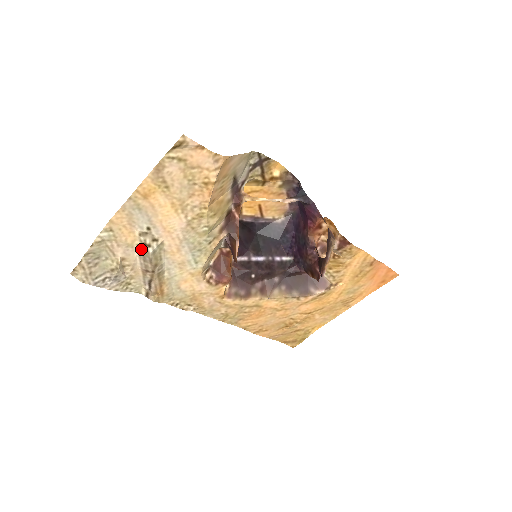
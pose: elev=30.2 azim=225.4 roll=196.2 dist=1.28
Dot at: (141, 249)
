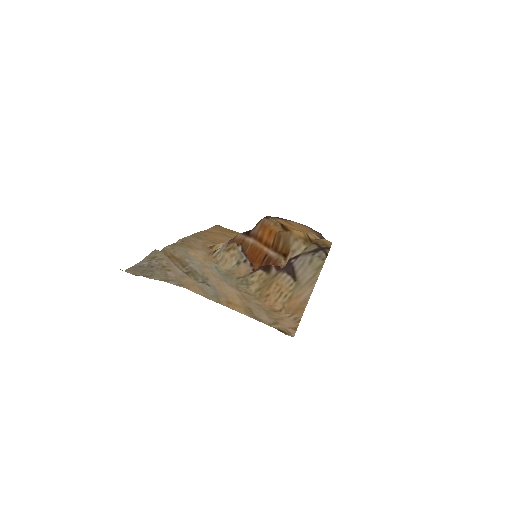
Dot at: occluded
